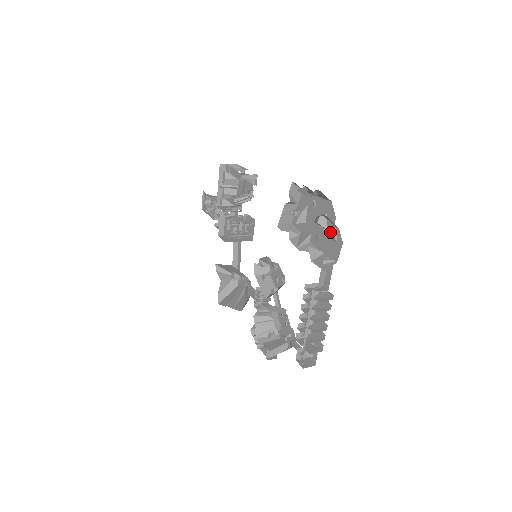
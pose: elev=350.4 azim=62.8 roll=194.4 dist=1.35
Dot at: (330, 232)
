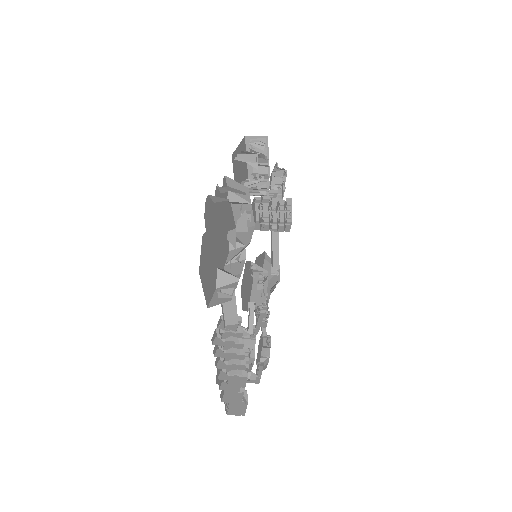
Dot at: occluded
